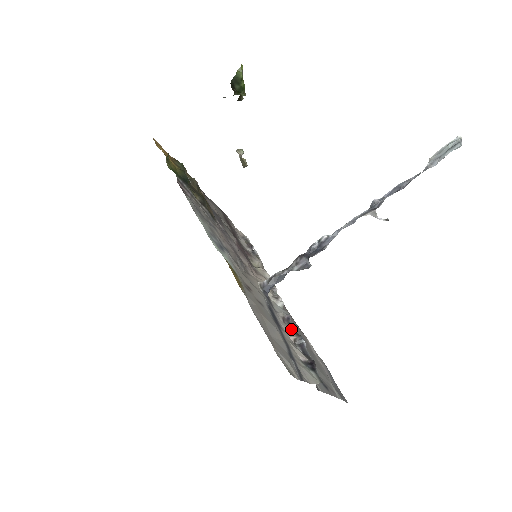
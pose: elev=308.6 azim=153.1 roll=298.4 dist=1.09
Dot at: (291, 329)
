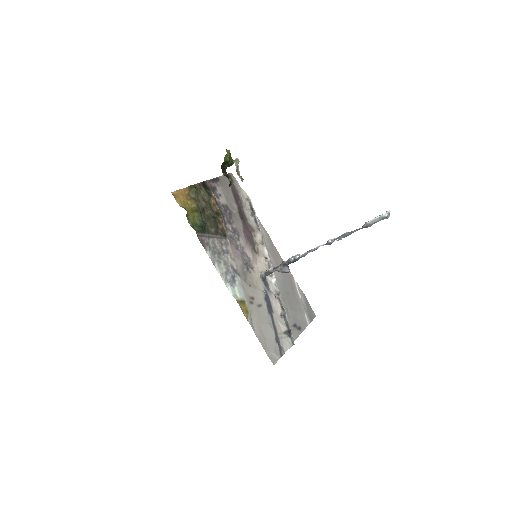
Dot at: (279, 304)
